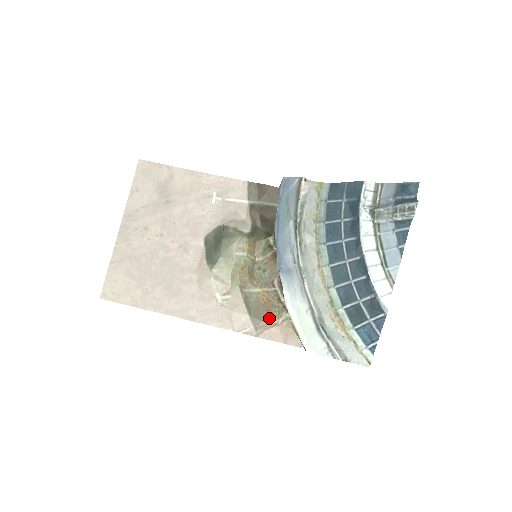
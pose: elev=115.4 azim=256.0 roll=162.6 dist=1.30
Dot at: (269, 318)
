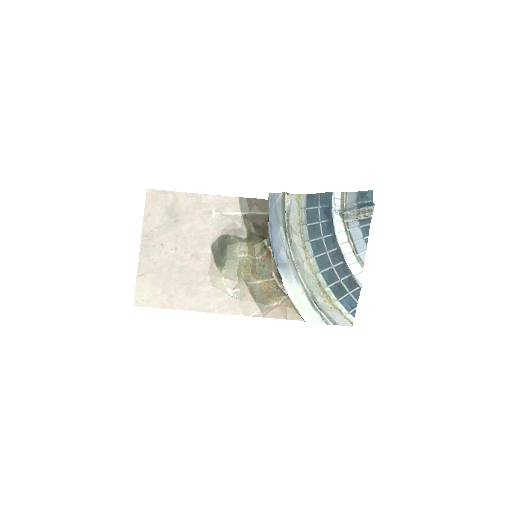
Dot at: (271, 302)
